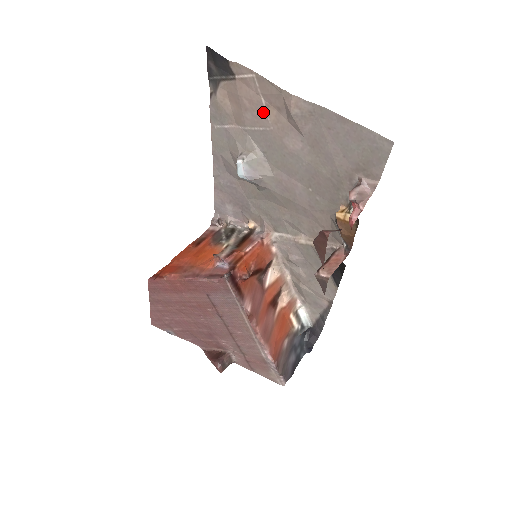
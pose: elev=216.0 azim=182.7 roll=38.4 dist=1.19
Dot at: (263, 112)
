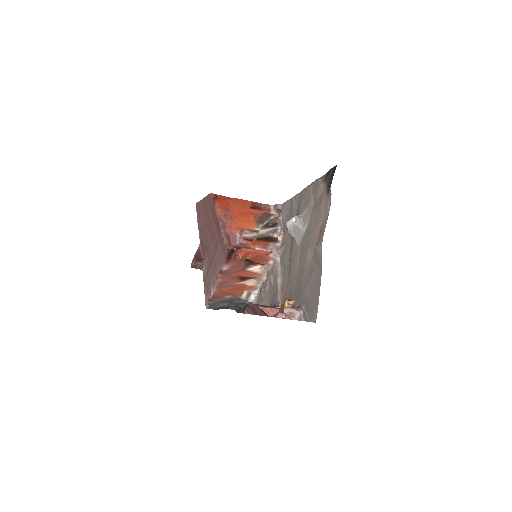
Dot at: (318, 224)
